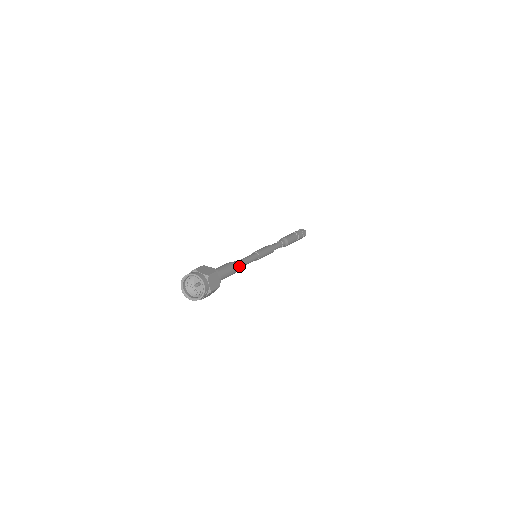
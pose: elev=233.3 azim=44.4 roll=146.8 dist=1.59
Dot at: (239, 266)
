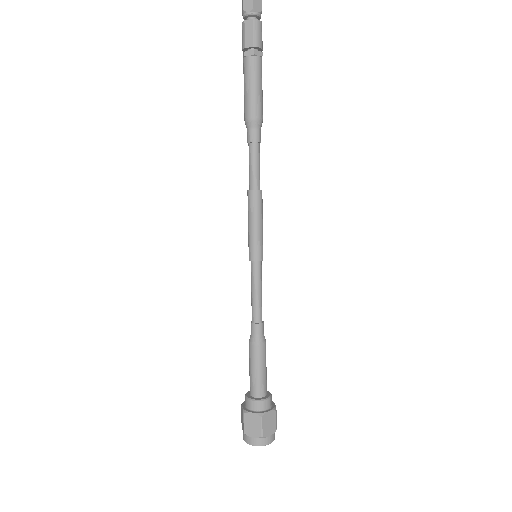
Dot at: (263, 329)
